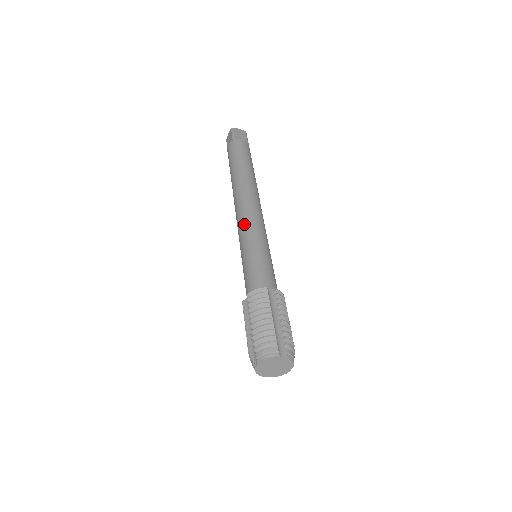
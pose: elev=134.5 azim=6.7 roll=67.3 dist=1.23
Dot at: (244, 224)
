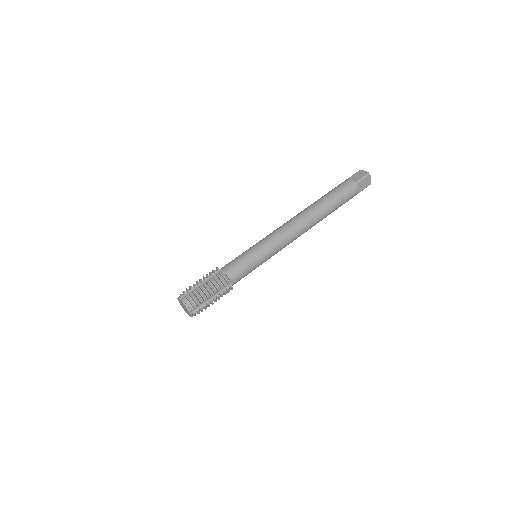
Dot at: (276, 238)
